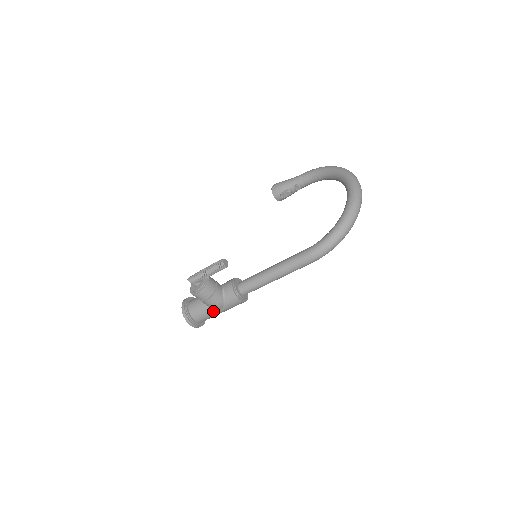
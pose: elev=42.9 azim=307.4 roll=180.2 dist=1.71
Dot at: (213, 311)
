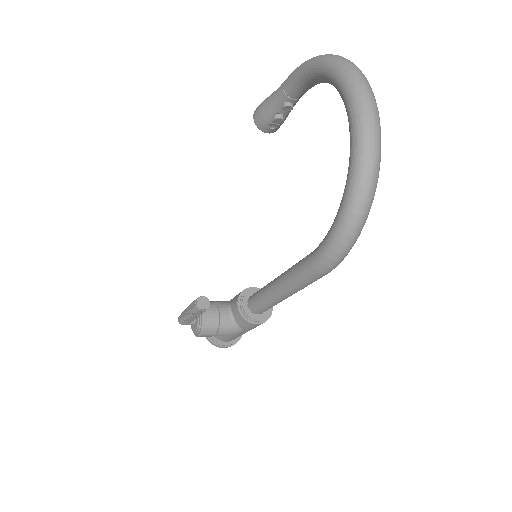
Dot at: occluded
